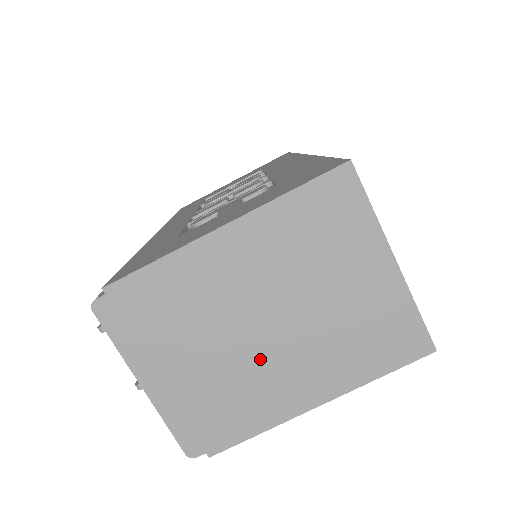
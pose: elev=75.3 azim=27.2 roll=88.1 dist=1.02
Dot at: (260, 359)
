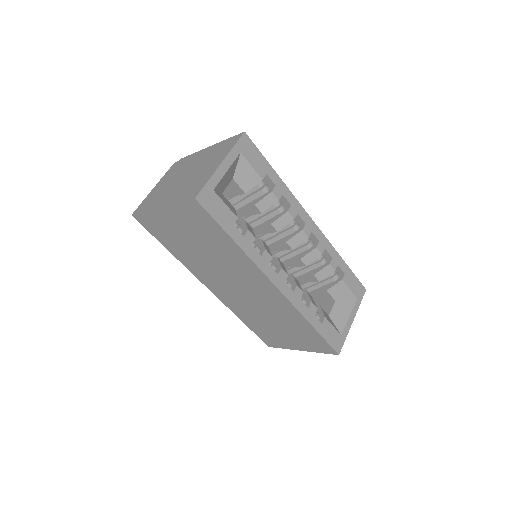
Dot at: (172, 187)
